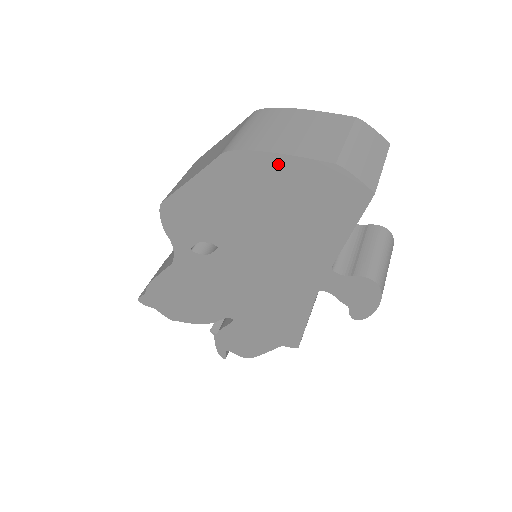
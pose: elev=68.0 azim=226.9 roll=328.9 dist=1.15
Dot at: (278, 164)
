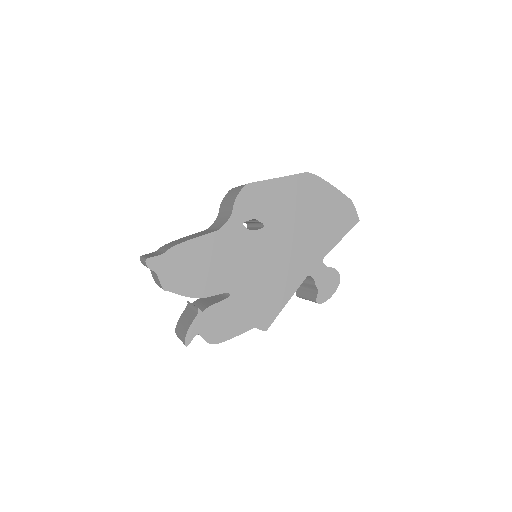
Dot at: (328, 189)
